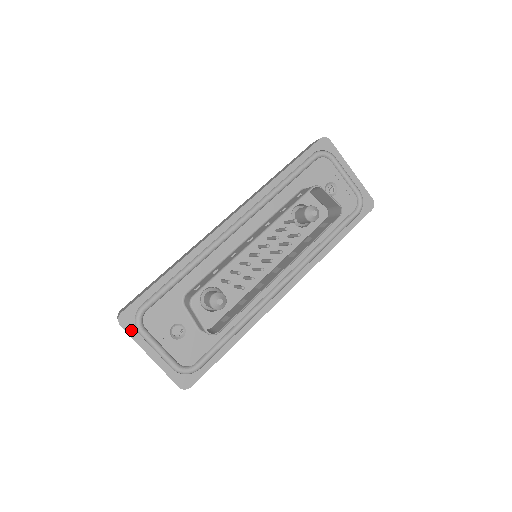
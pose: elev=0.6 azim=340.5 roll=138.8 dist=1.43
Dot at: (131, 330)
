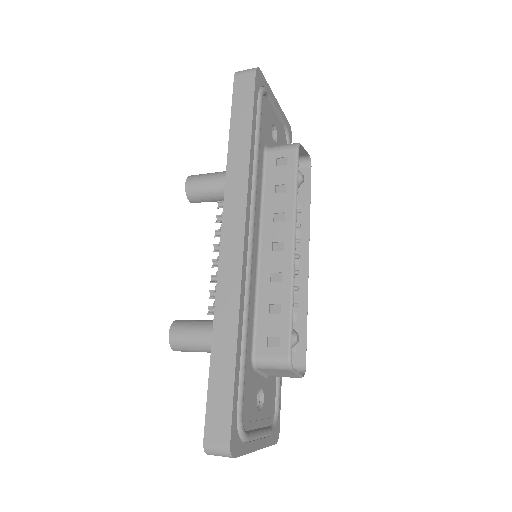
Dot at: (241, 449)
